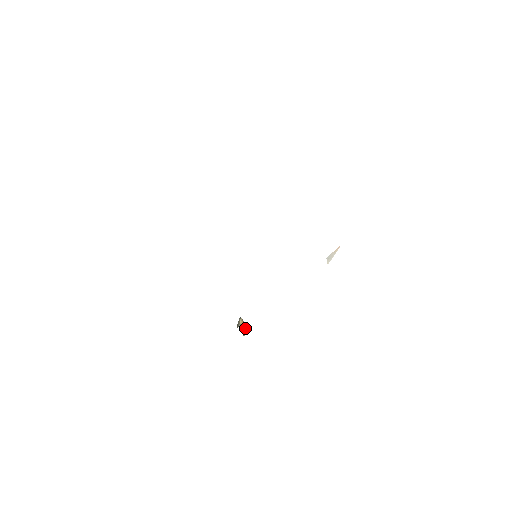
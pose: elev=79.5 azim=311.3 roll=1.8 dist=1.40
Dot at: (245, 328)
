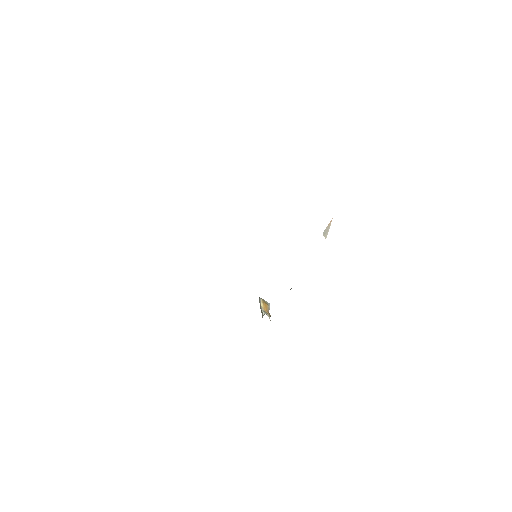
Dot at: (268, 306)
